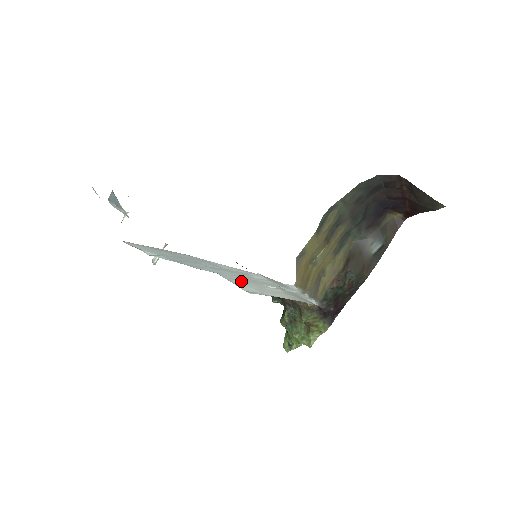
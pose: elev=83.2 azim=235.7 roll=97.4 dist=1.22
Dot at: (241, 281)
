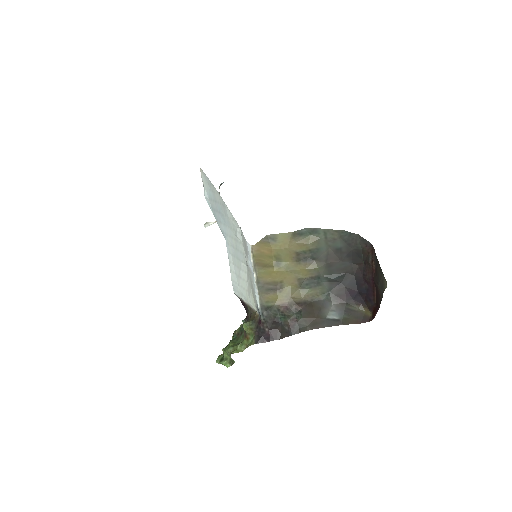
Dot at: (233, 257)
